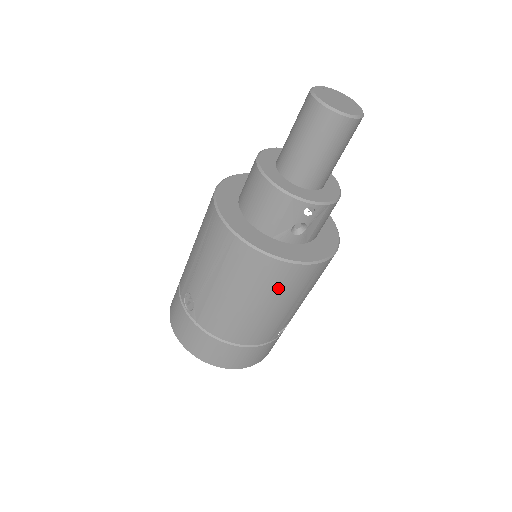
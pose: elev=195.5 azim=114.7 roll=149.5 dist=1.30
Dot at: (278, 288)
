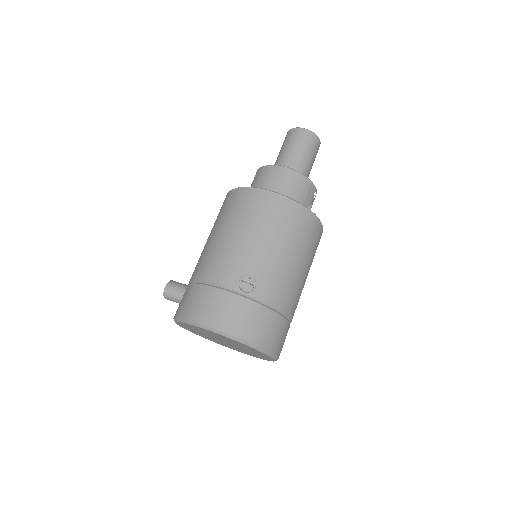
Dot at: (314, 249)
